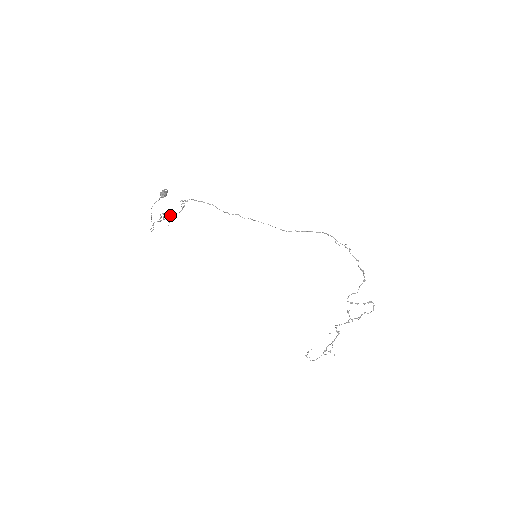
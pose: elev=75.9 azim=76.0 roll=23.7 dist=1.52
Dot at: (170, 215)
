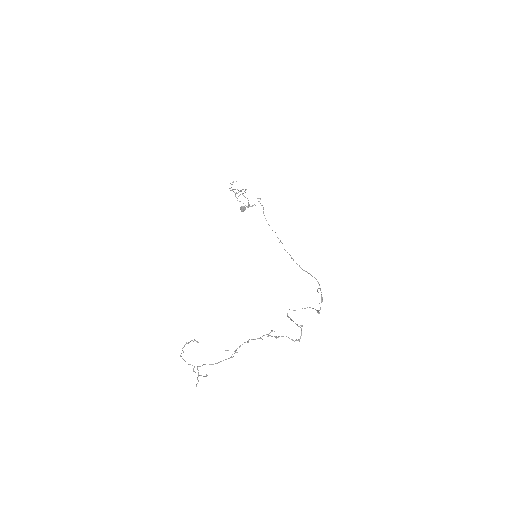
Dot at: occluded
